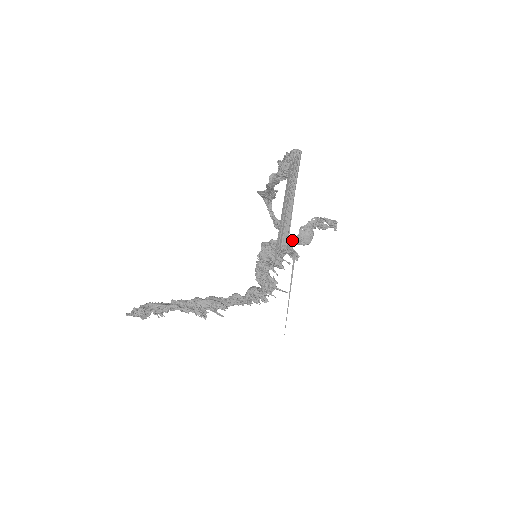
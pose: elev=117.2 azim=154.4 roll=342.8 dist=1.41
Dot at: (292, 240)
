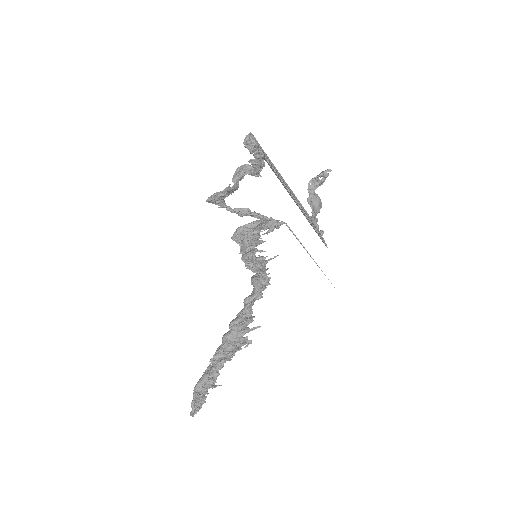
Dot at: (315, 218)
